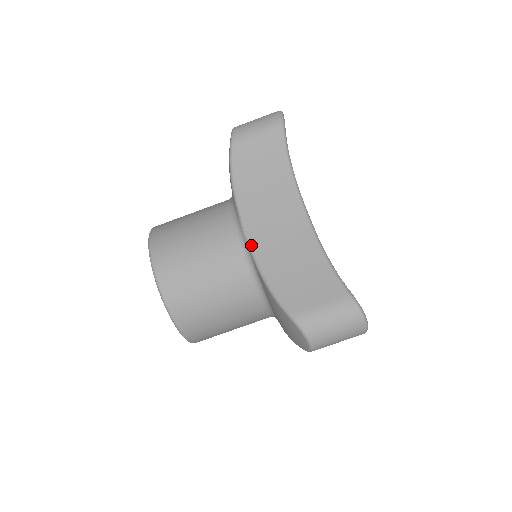
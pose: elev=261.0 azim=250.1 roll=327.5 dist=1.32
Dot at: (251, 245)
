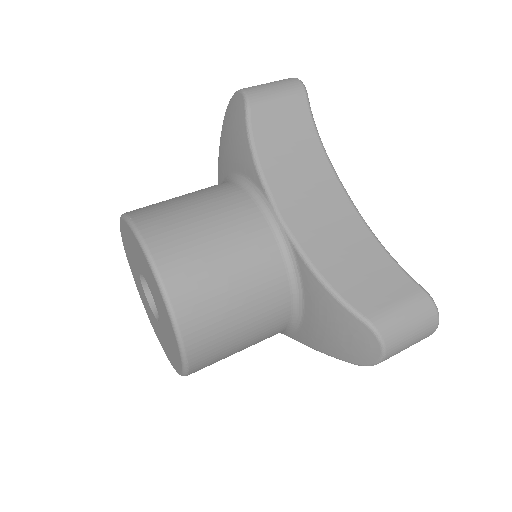
Dot at: (292, 232)
